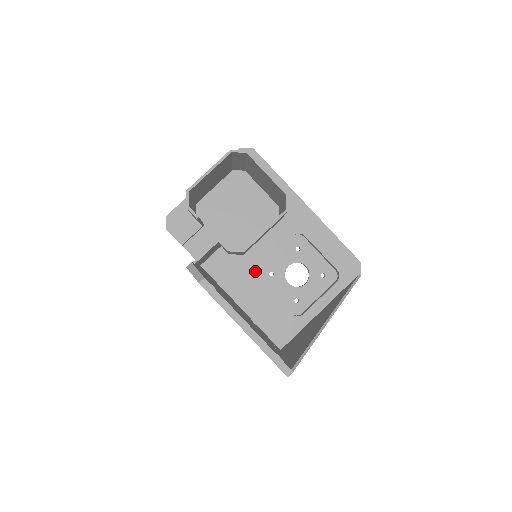
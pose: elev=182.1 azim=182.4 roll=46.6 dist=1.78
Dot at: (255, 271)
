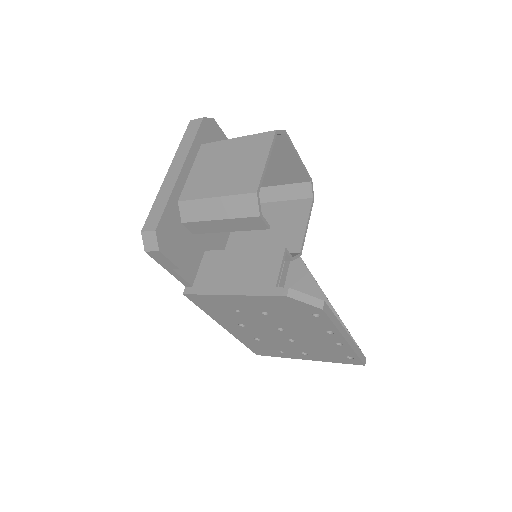
Dot at: occluded
